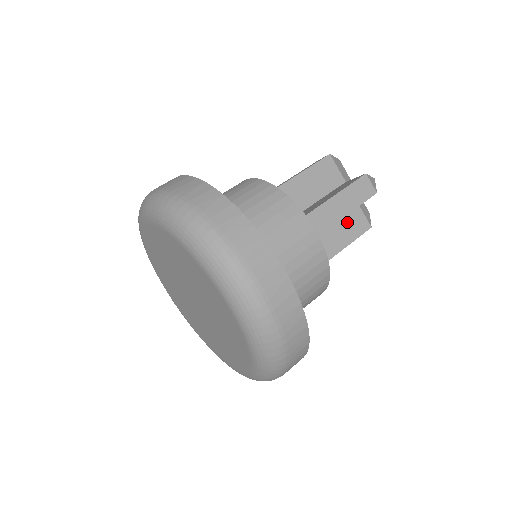
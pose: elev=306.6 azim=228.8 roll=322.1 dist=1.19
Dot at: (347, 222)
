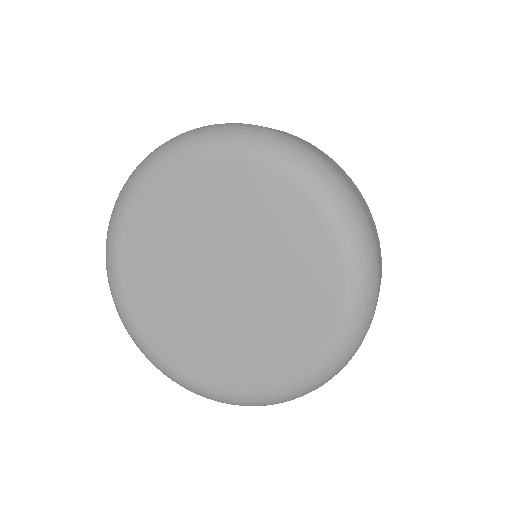
Dot at: occluded
